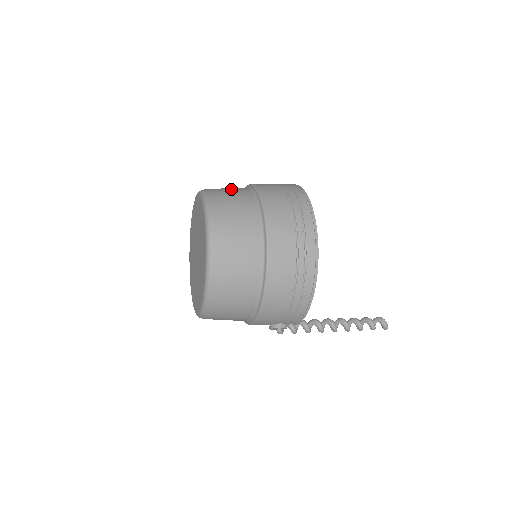
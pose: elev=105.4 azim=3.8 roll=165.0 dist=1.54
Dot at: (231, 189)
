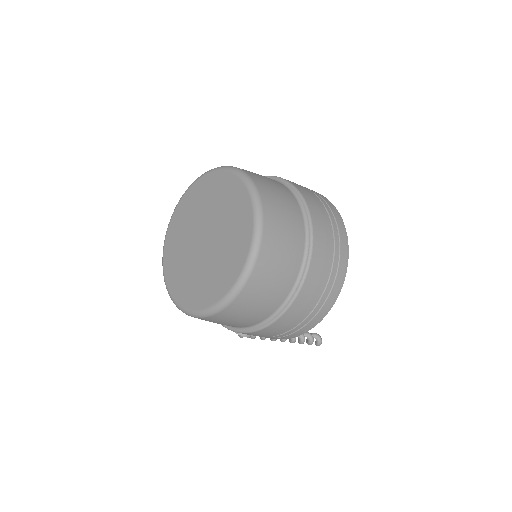
Dot at: (282, 196)
